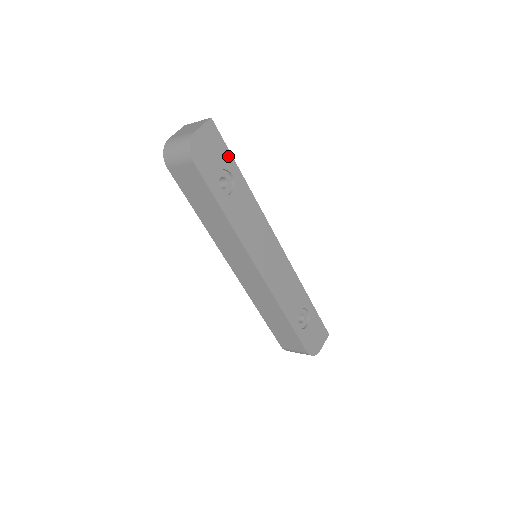
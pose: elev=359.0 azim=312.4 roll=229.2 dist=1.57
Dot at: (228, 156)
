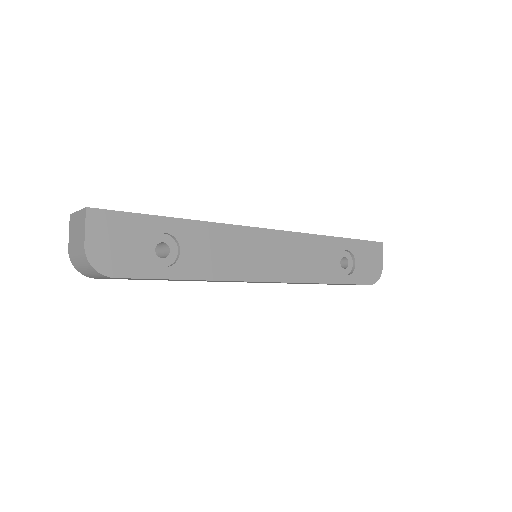
Dot at: (143, 220)
